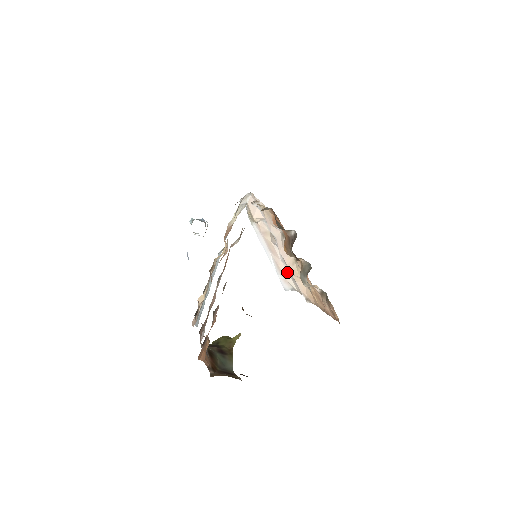
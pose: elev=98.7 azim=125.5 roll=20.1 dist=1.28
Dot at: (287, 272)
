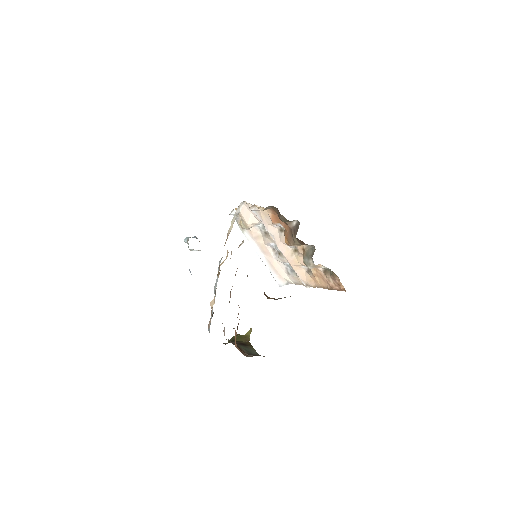
Dot at: (281, 268)
